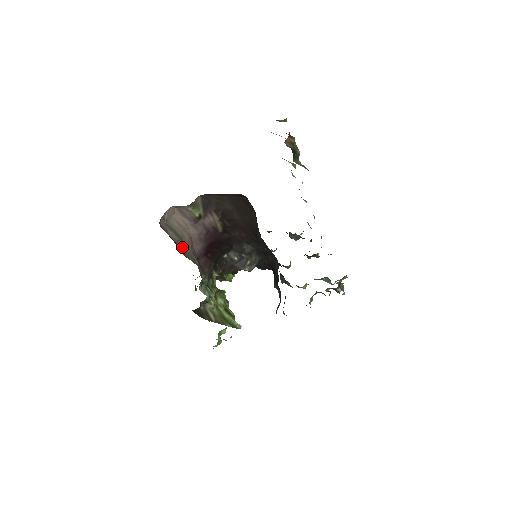
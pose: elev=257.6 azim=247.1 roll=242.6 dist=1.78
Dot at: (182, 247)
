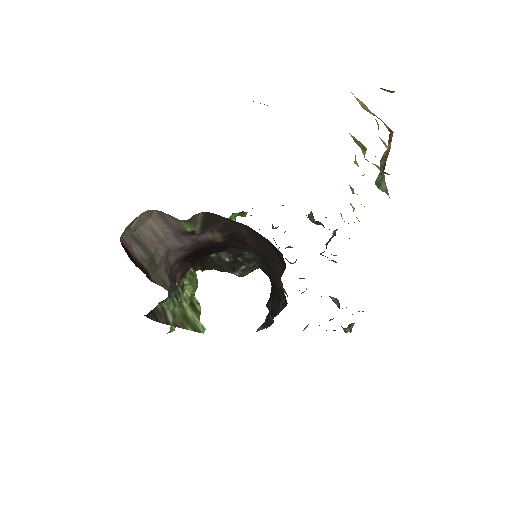
Dot at: (150, 268)
